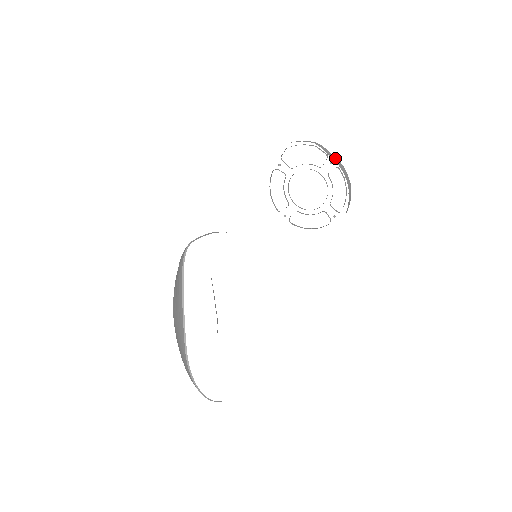
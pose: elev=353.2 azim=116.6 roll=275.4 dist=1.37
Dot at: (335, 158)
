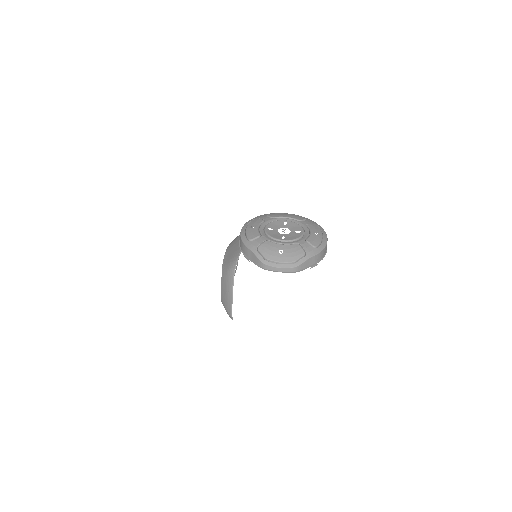
Dot at: (314, 259)
